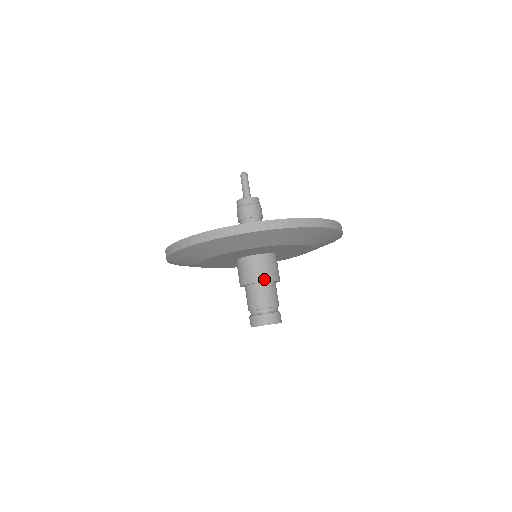
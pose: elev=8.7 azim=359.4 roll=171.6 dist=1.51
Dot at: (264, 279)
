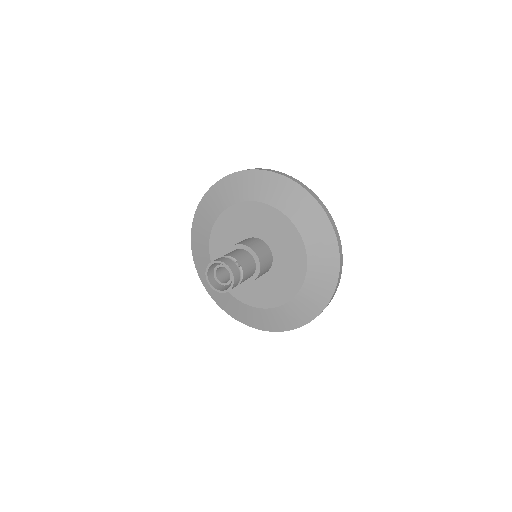
Dot at: (259, 256)
